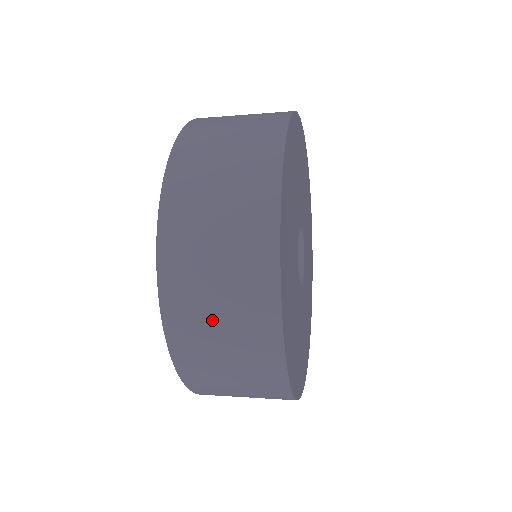
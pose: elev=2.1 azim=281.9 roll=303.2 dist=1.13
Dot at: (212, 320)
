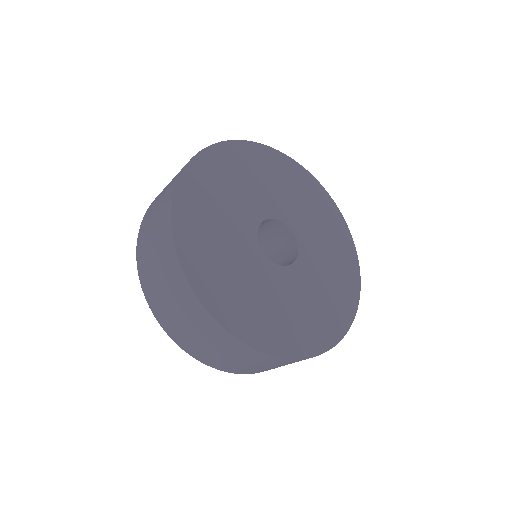
Dot at: (153, 215)
